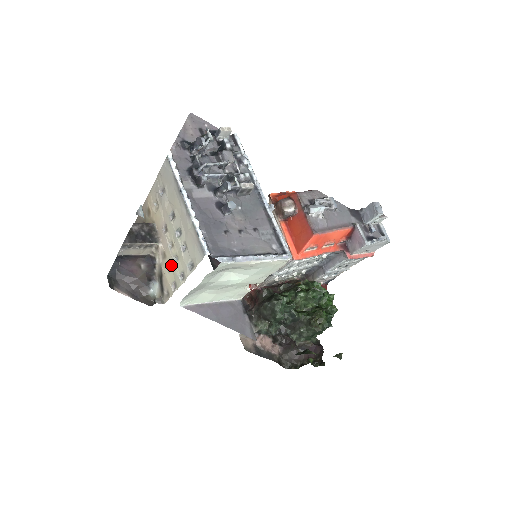
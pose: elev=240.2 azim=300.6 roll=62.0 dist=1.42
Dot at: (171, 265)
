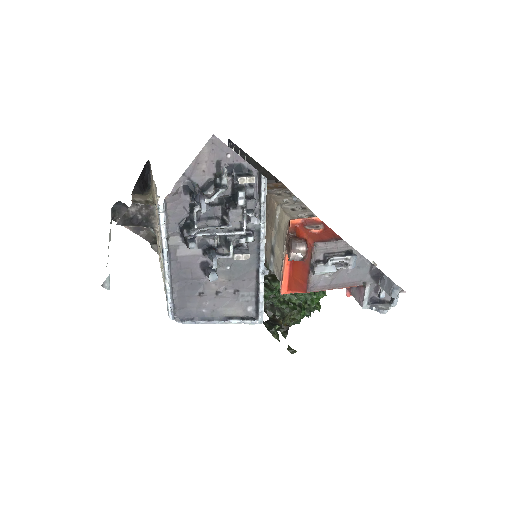
Dot at: occluded
